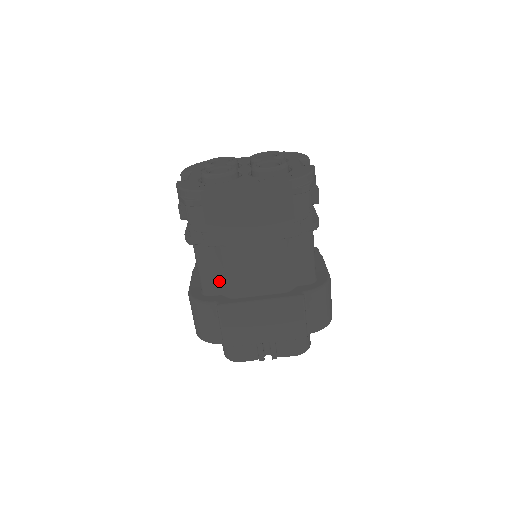
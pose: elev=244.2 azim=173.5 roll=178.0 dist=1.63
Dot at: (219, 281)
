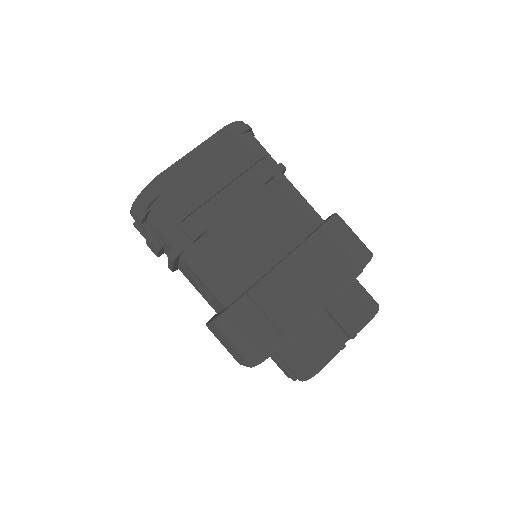
Dot at: (233, 277)
